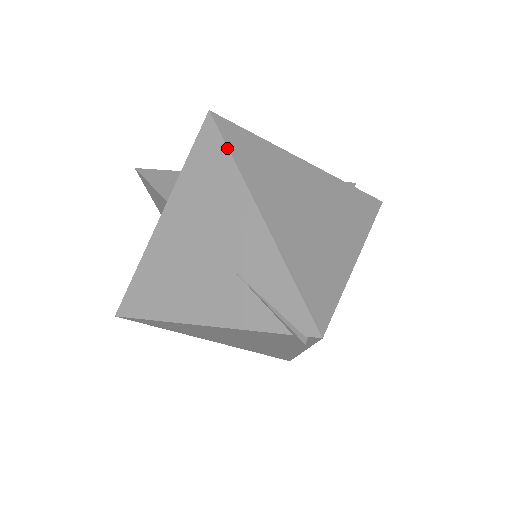
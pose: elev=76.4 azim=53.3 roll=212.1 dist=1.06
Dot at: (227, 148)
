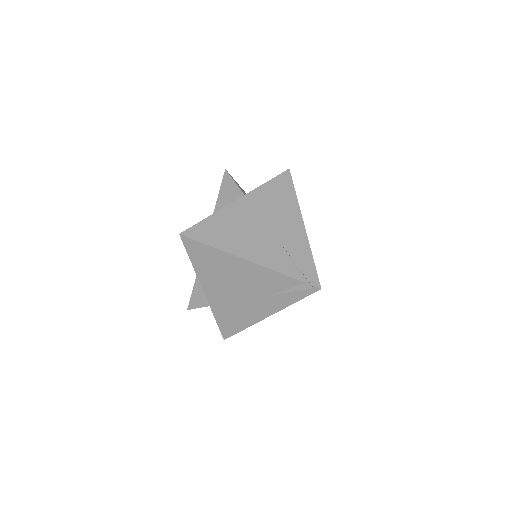
Dot at: (294, 188)
